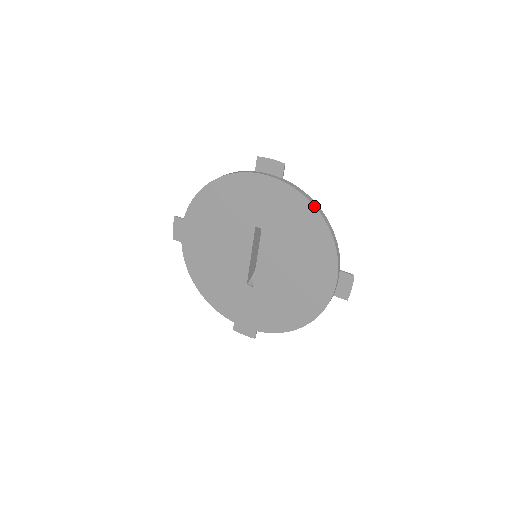
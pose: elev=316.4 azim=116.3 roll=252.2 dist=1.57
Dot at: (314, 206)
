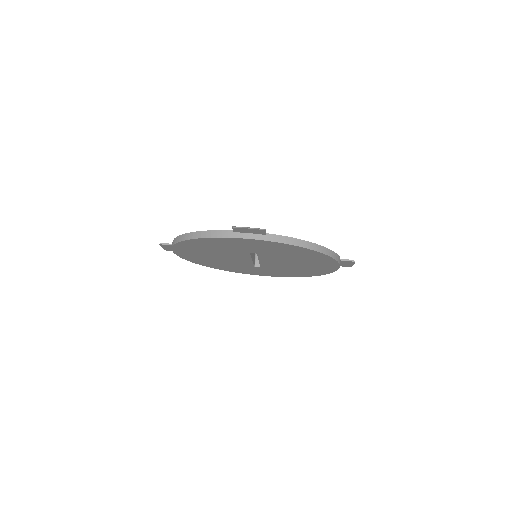
Dot at: (307, 249)
